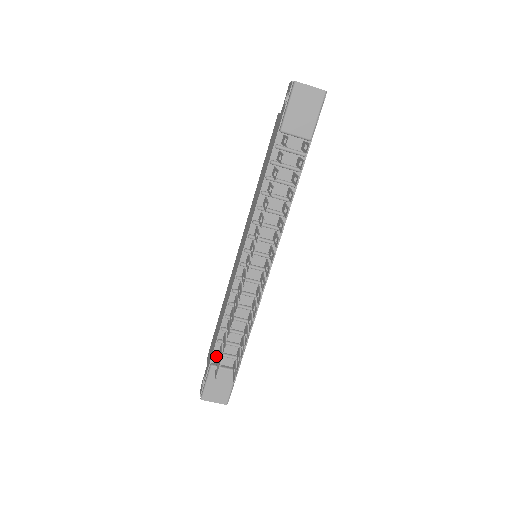
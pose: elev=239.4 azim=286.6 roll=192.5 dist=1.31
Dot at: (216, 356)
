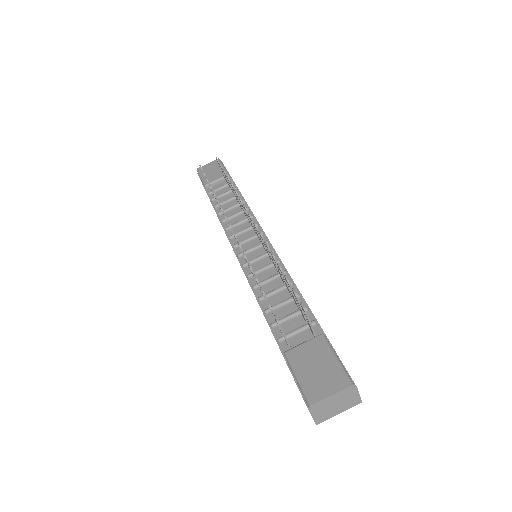
Dot at: (284, 344)
